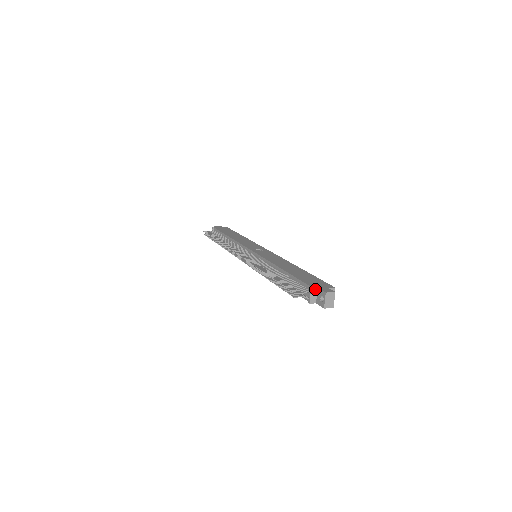
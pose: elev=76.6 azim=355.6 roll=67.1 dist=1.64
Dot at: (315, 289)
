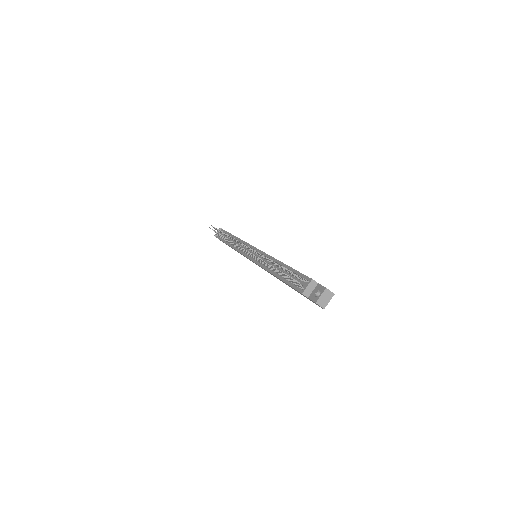
Dot at: (315, 283)
